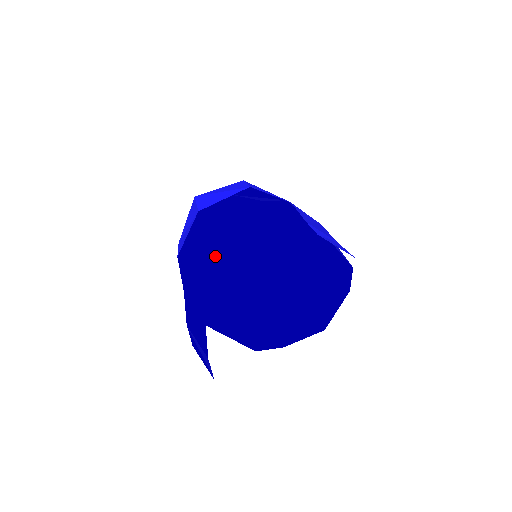
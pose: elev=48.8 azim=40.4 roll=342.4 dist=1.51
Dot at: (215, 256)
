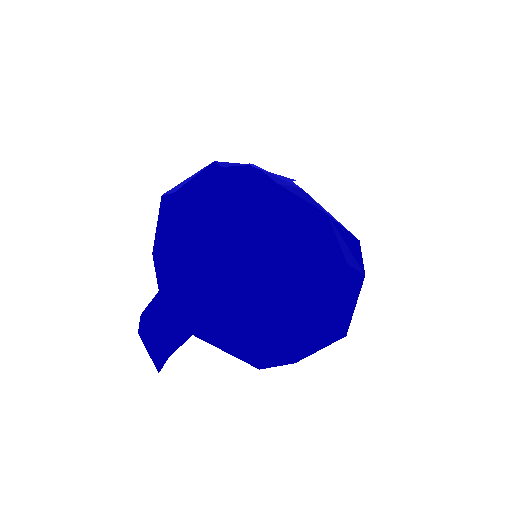
Dot at: (229, 275)
